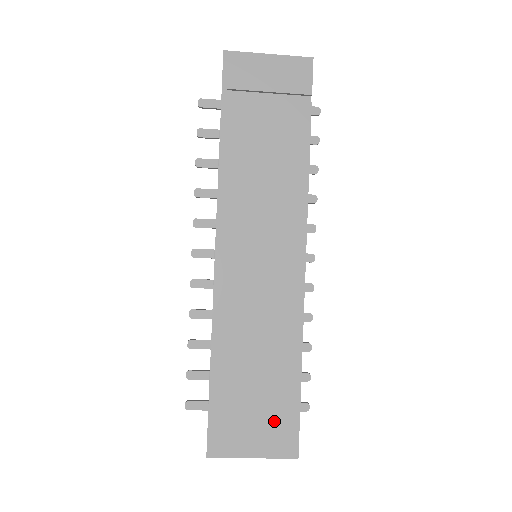
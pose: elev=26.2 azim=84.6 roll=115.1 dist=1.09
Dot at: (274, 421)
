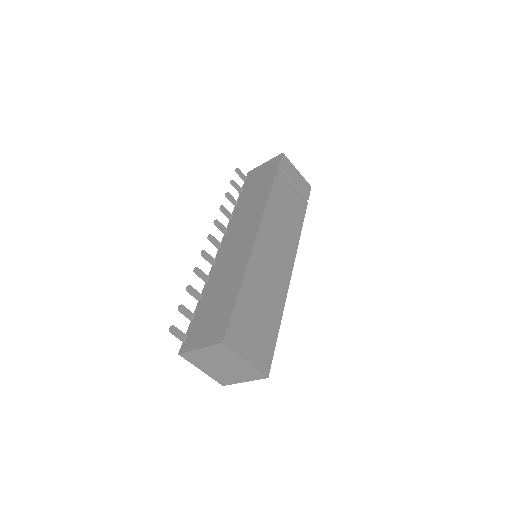
Dot at: (262, 344)
